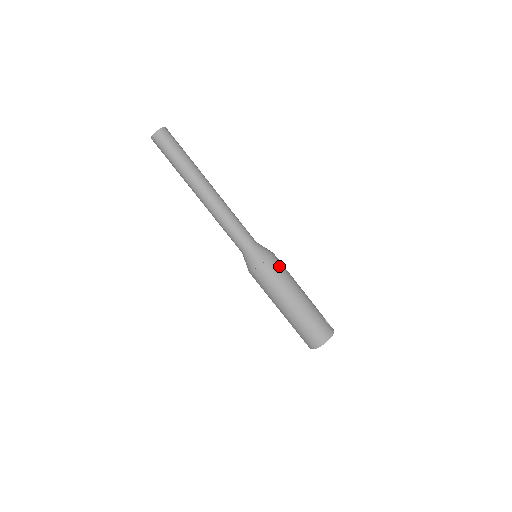
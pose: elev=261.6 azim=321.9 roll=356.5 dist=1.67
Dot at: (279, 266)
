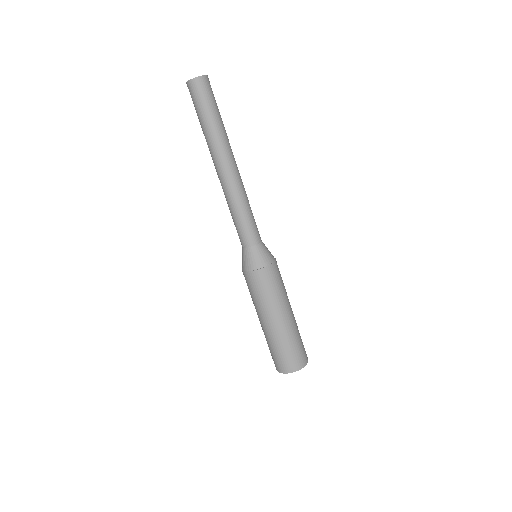
Dot at: occluded
